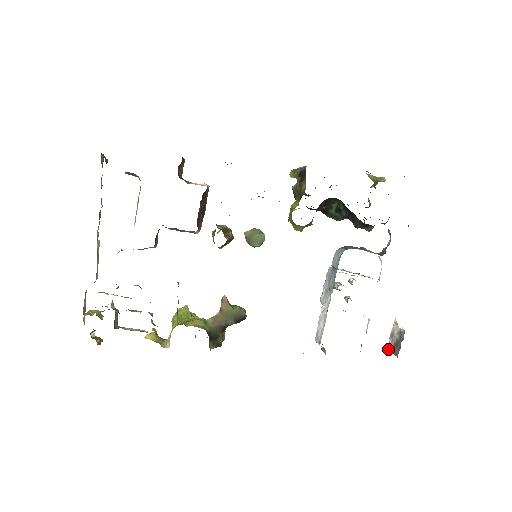
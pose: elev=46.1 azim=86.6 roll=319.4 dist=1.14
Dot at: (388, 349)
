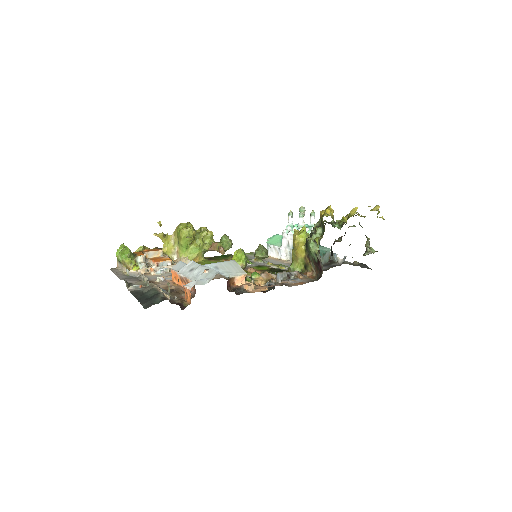
Dot at: occluded
